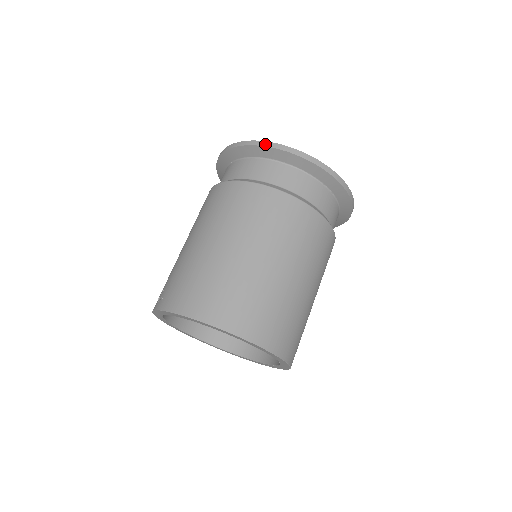
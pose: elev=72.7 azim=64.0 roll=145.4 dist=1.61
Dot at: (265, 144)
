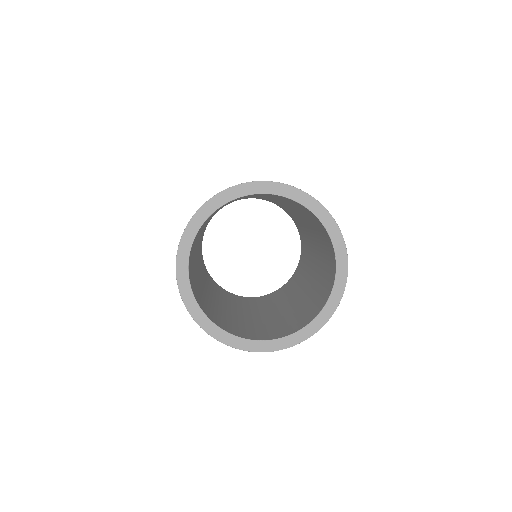
Dot at: occluded
